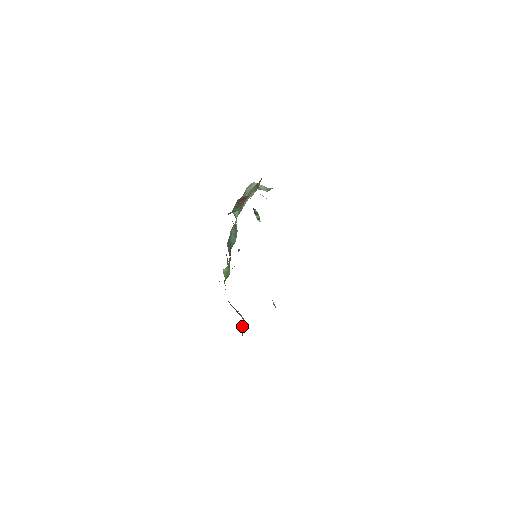
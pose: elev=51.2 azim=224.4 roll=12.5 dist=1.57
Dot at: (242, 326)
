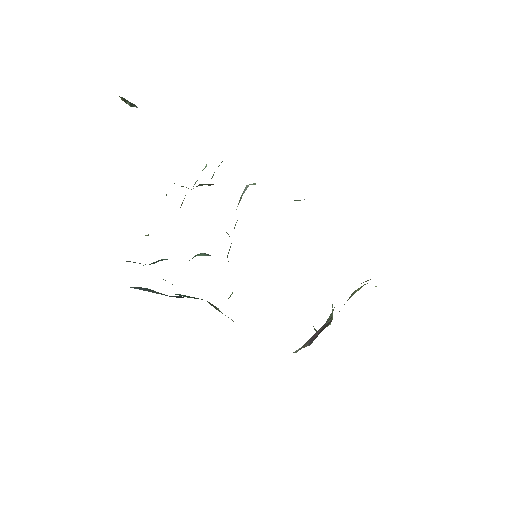
Dot at: occluded
